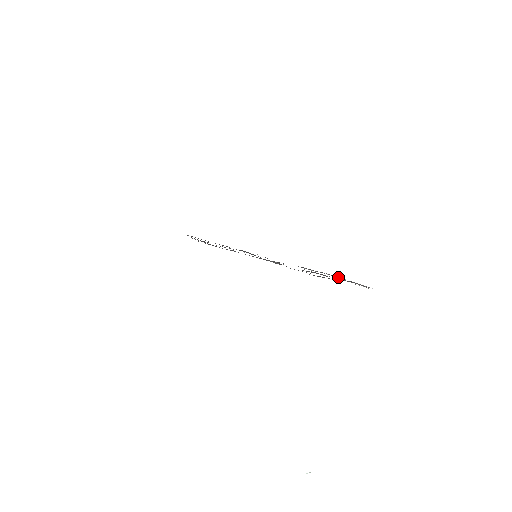
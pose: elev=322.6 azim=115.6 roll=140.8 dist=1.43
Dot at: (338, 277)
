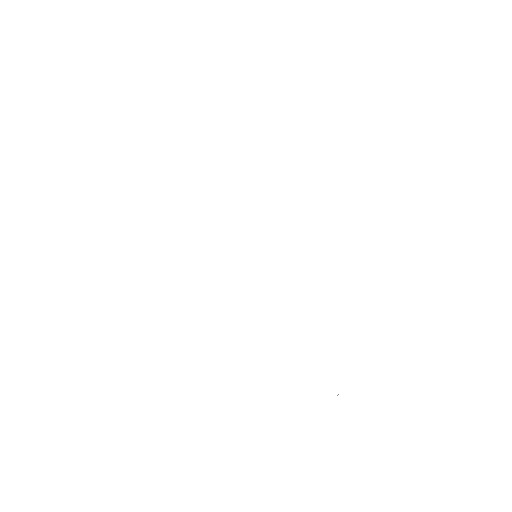
Dot at: occluded
